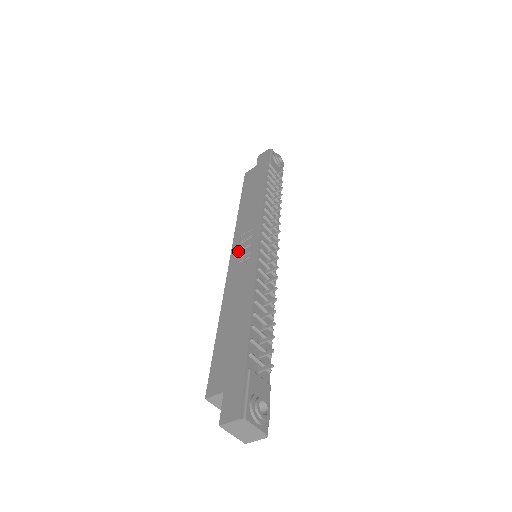
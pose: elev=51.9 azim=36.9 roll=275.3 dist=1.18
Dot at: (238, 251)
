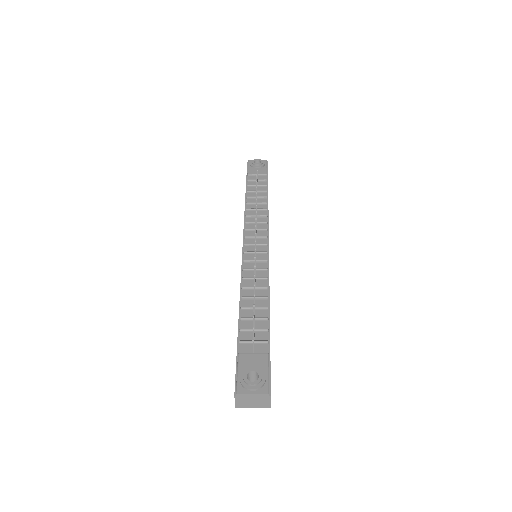
Dot at: occluded
